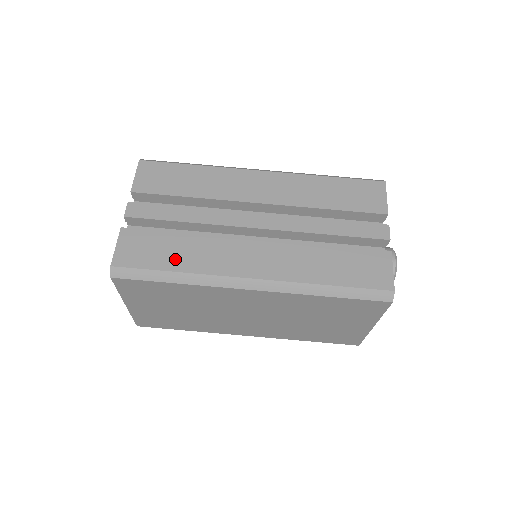
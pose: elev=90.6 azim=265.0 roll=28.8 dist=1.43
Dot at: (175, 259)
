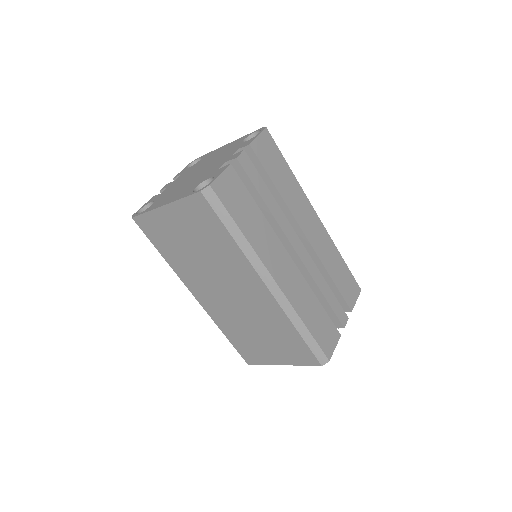
Dot at: (246, 223)
